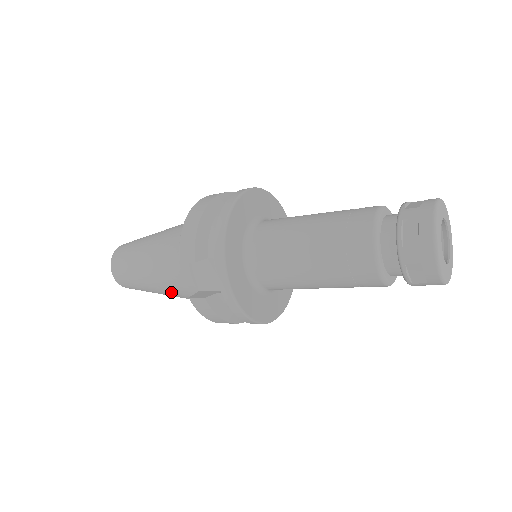
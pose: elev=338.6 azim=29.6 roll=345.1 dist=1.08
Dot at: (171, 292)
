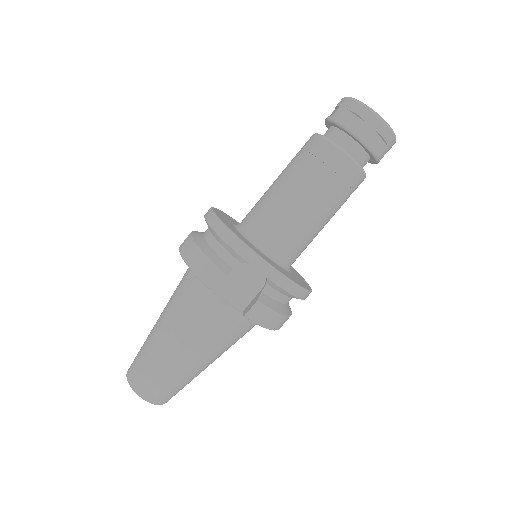
Dot at: (215, 349)
